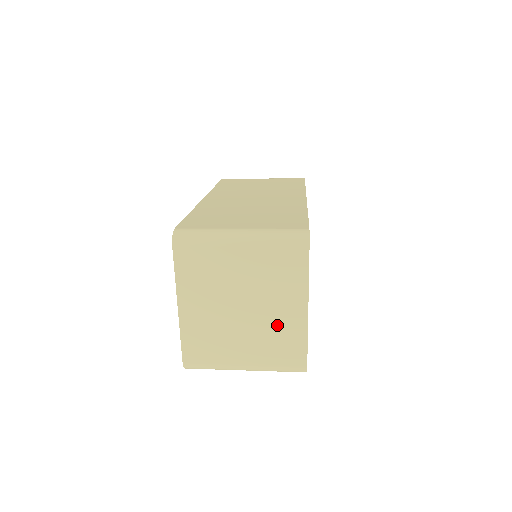
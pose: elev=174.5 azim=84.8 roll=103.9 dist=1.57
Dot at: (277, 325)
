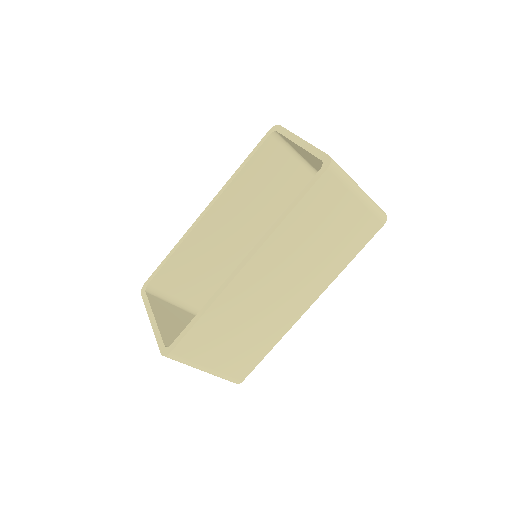
Dot at: occluded
